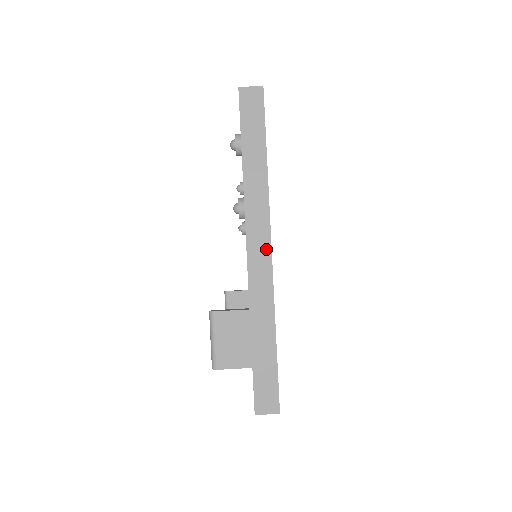
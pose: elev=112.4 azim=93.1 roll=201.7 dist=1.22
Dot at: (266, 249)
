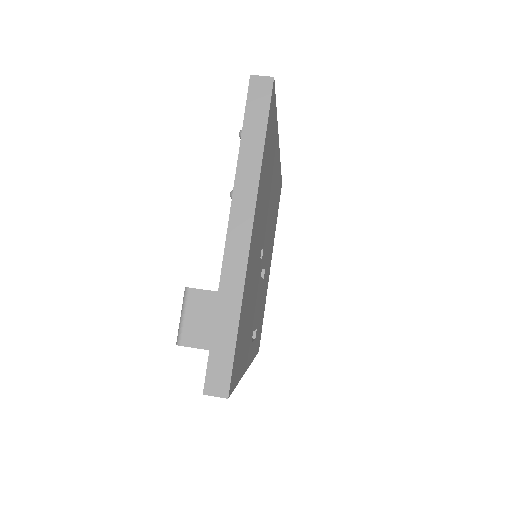
Dot at: (246, 231)
